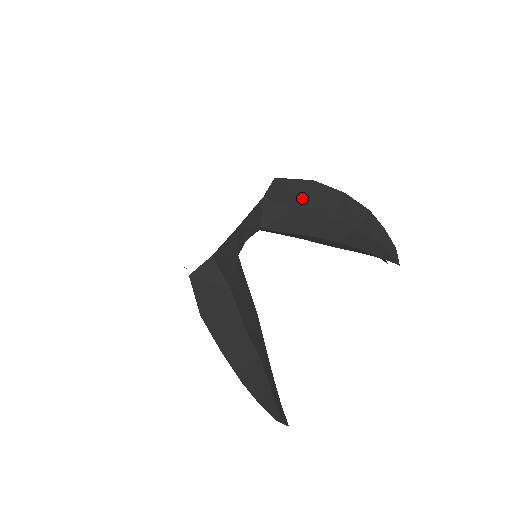
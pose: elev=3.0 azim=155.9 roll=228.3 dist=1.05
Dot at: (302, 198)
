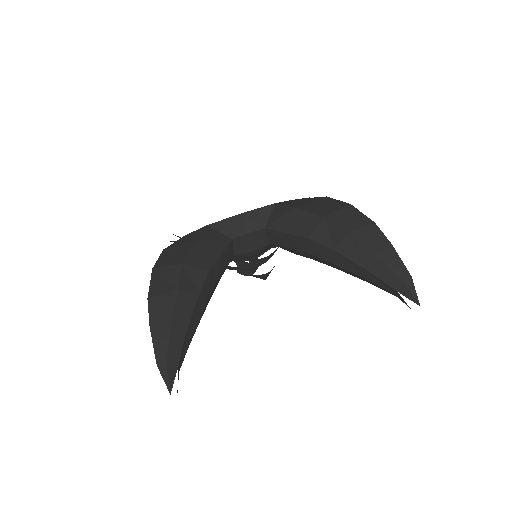
Dot at: (306, 204)
